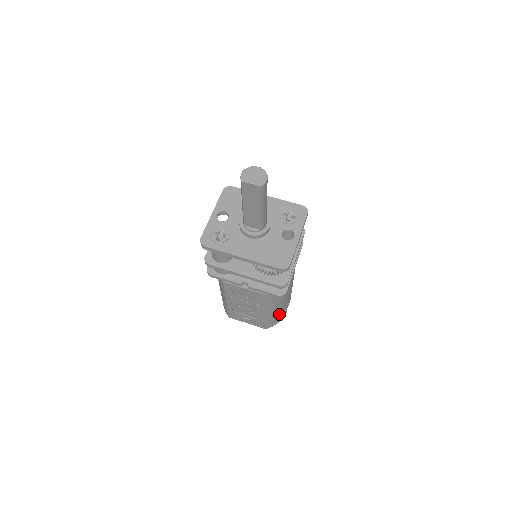
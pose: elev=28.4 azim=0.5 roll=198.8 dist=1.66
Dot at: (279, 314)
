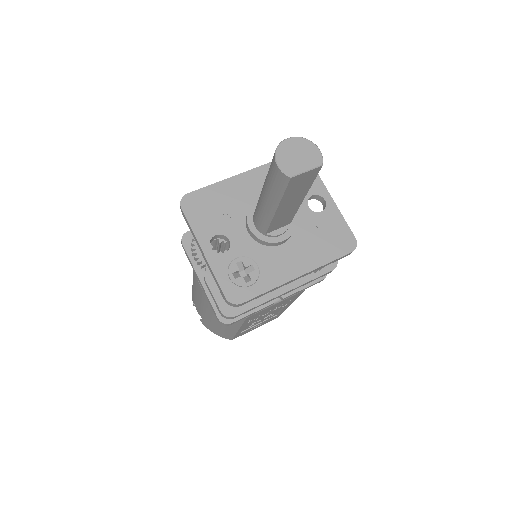
Dot at: occluded
